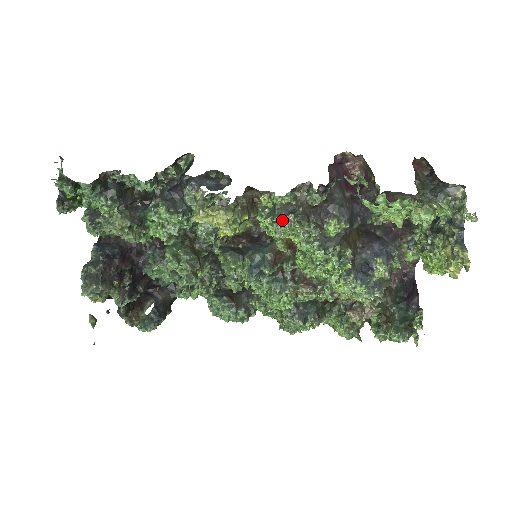
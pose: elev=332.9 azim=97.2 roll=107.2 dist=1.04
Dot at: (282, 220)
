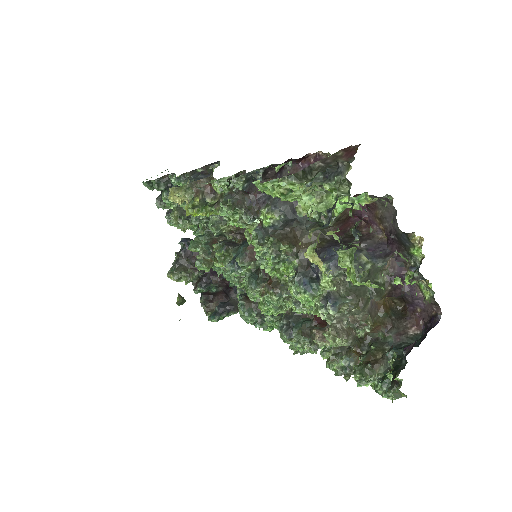
Dot at: (222, 204)
